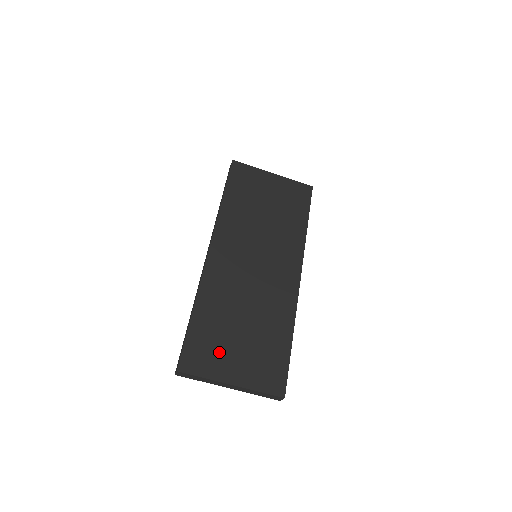
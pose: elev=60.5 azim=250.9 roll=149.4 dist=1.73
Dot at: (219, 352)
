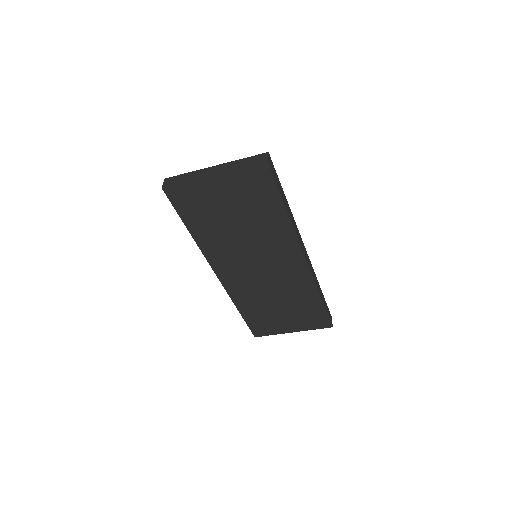
Dot at: (273, 323)
